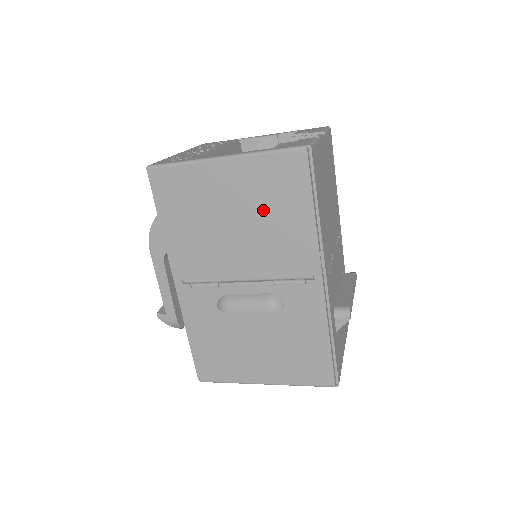
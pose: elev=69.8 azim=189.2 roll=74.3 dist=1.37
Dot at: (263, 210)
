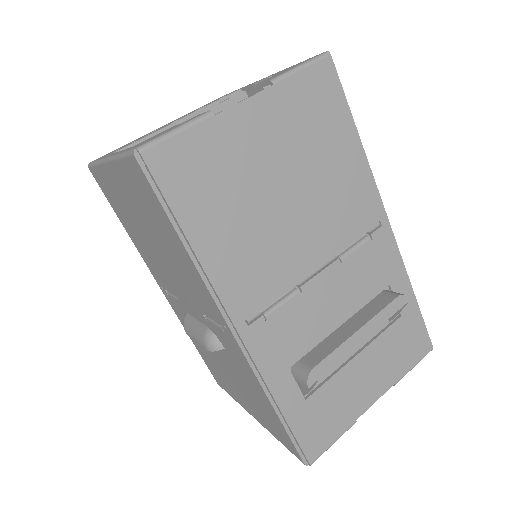
Dot at: (155, 229)
